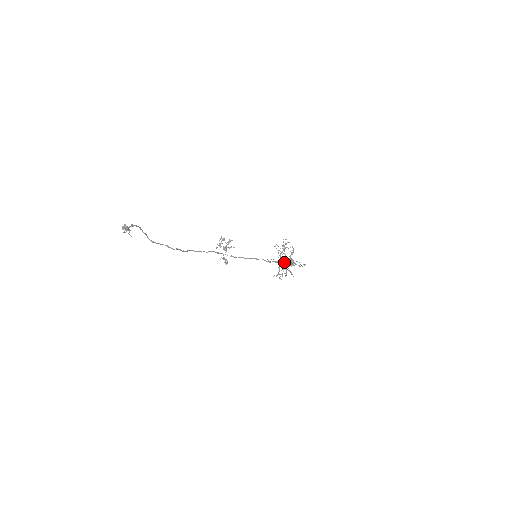
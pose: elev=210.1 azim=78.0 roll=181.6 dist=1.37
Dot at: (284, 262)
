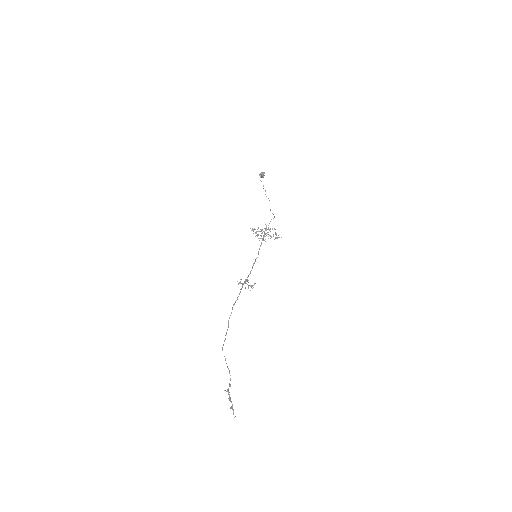
Dot at: (266, 235)
